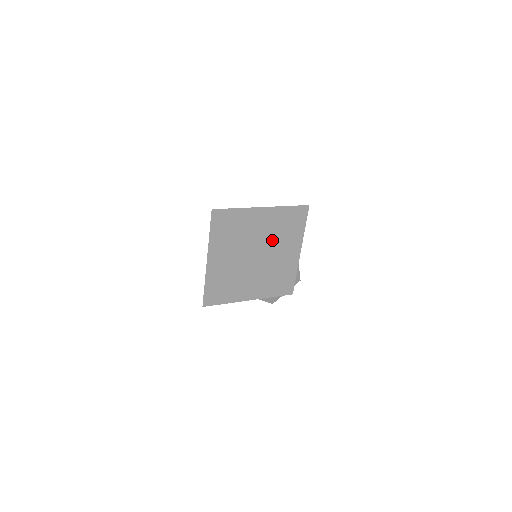
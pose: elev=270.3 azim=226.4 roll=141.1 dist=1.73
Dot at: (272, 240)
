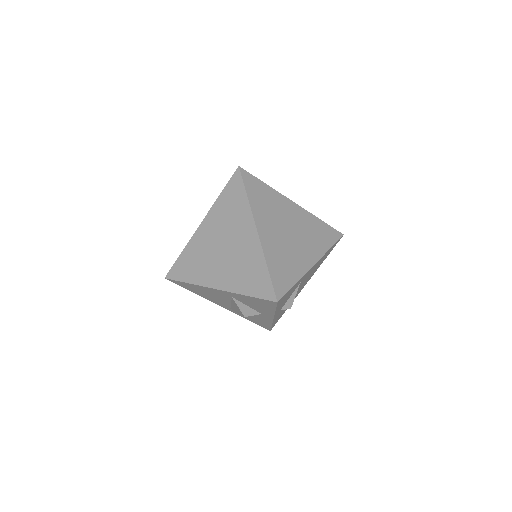
Dot at: (286, 236)
